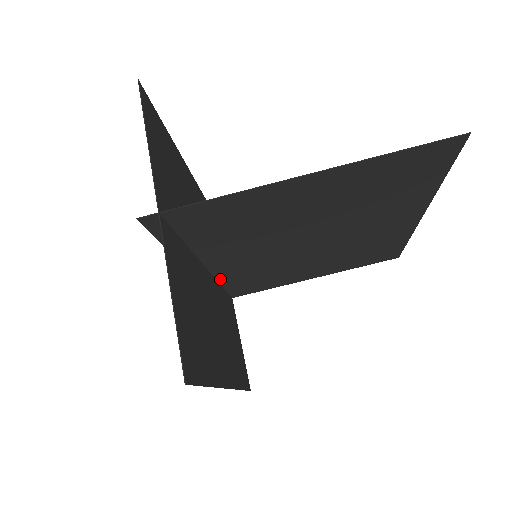
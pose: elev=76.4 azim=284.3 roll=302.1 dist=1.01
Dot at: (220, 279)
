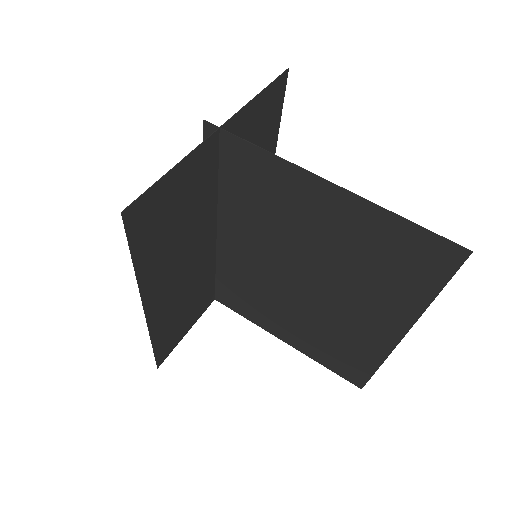
Dot at: (219, 260)
